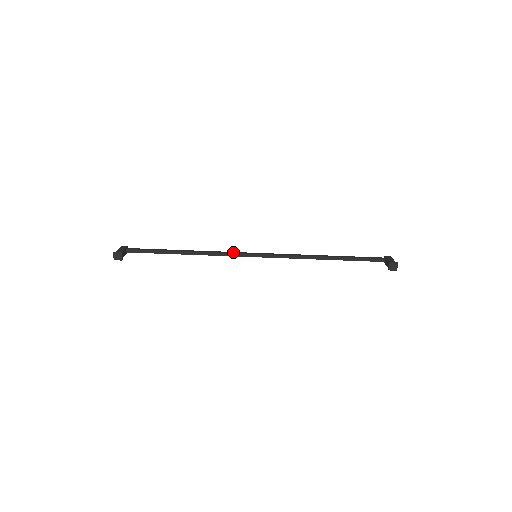
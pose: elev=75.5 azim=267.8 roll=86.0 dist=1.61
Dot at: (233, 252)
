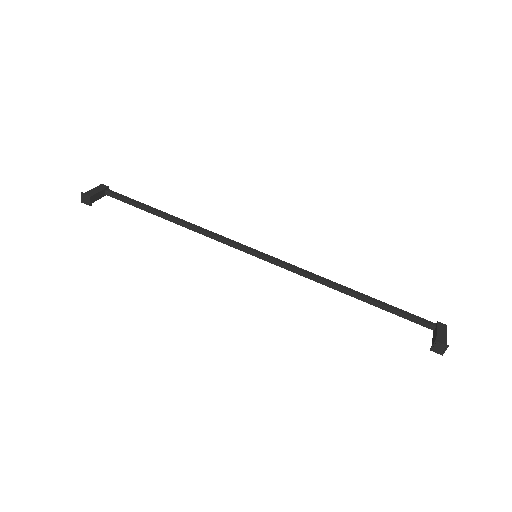
Dot at: (229, 239)
